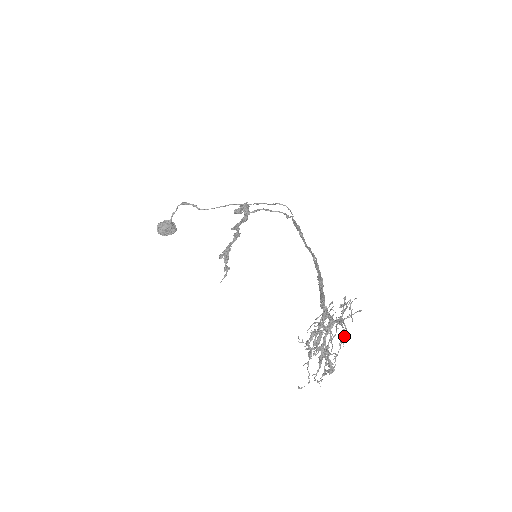
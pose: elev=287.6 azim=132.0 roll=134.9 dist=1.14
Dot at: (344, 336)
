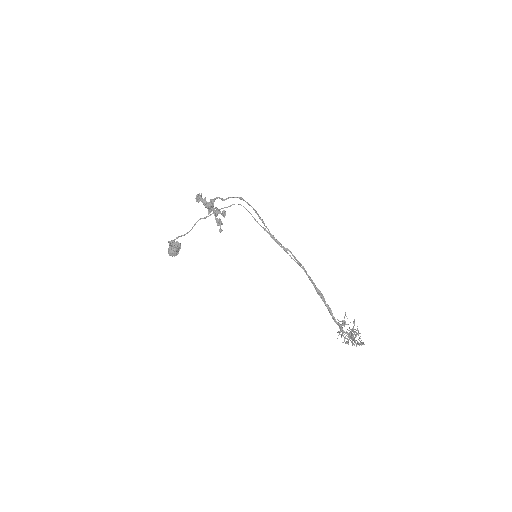
Dot at: (361, 345)
